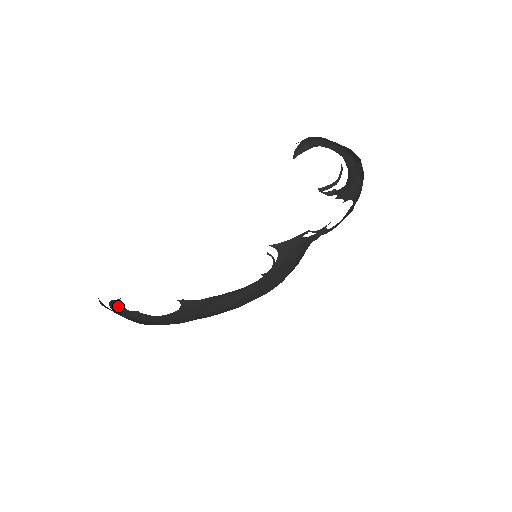
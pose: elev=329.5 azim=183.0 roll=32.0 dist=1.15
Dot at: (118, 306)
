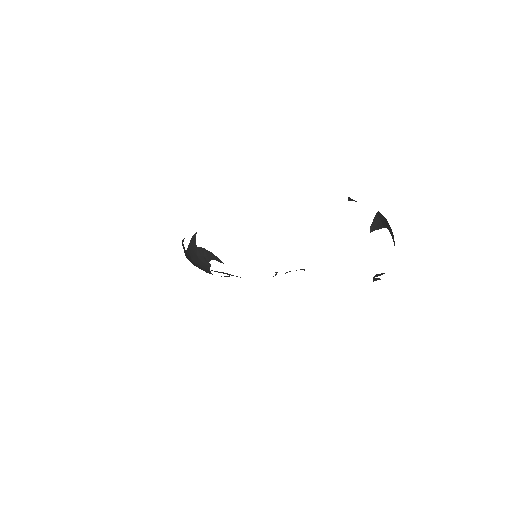
Dot at: (209, 256)
